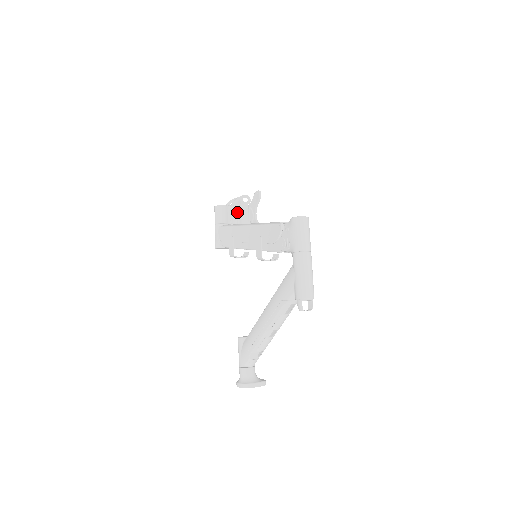
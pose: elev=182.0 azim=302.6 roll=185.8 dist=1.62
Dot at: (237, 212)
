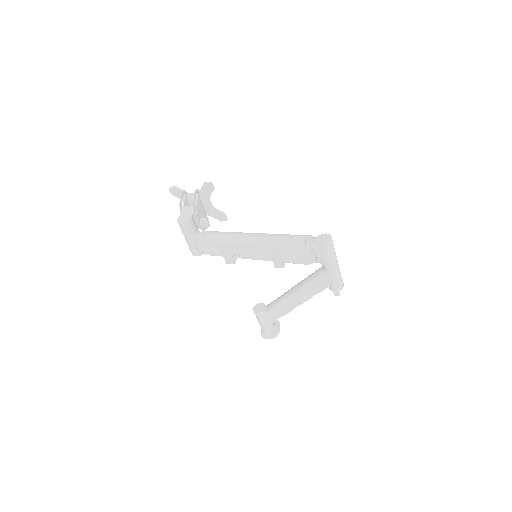
Dot at: (199, 213)
